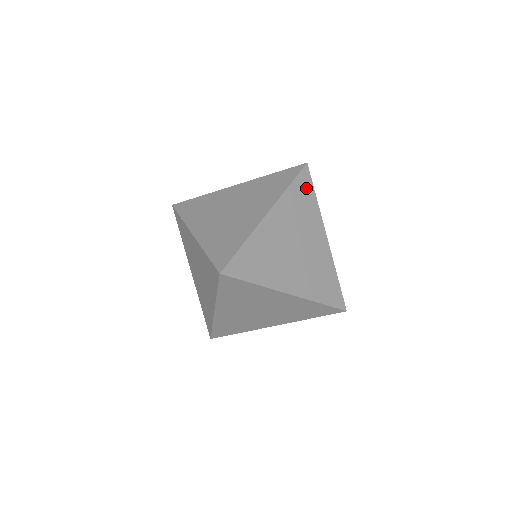
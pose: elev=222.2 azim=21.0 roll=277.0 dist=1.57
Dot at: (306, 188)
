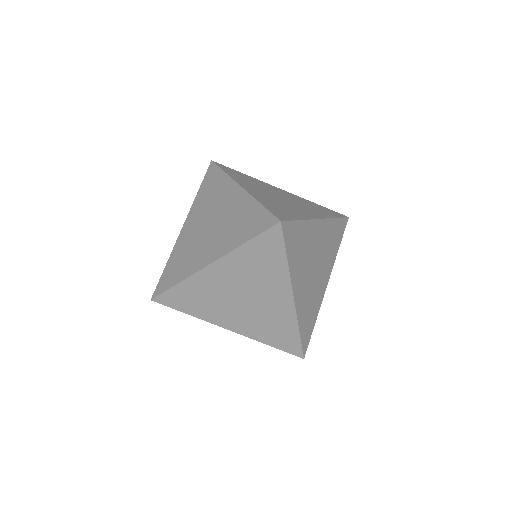
Dot at: (340, 233)
